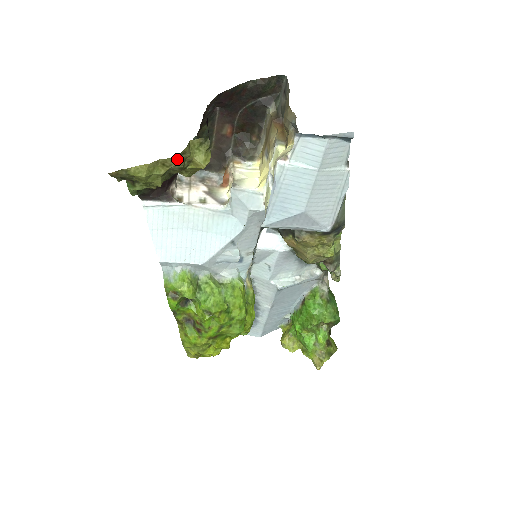
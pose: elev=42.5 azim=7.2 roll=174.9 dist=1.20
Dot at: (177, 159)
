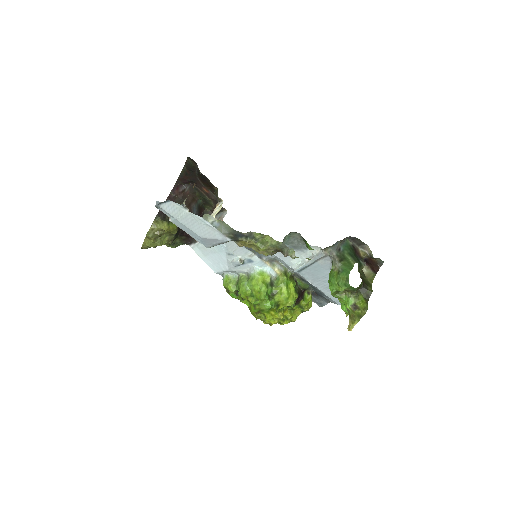
Dot at: (149, 235)
